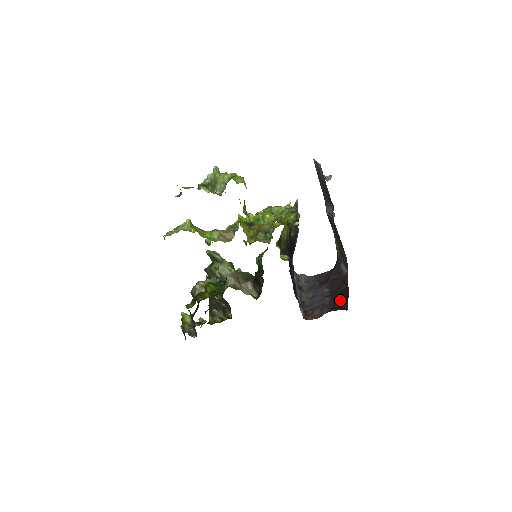
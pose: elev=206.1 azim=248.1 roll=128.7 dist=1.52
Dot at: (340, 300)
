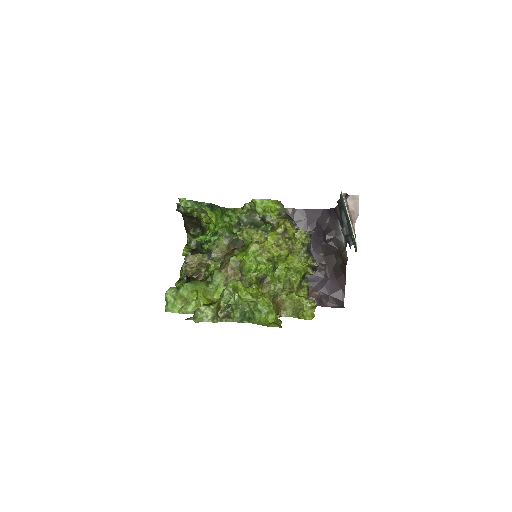
Dot at: (337, 283)
